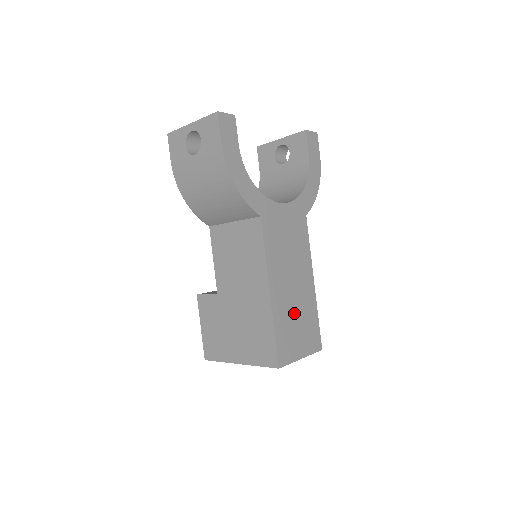
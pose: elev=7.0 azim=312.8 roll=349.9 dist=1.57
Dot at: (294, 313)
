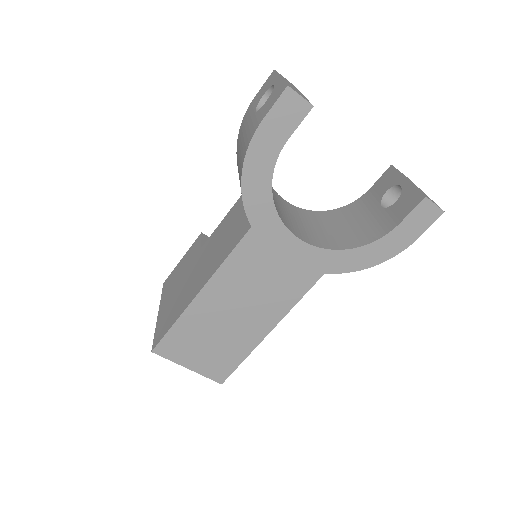
Dot at: (214, 332)
